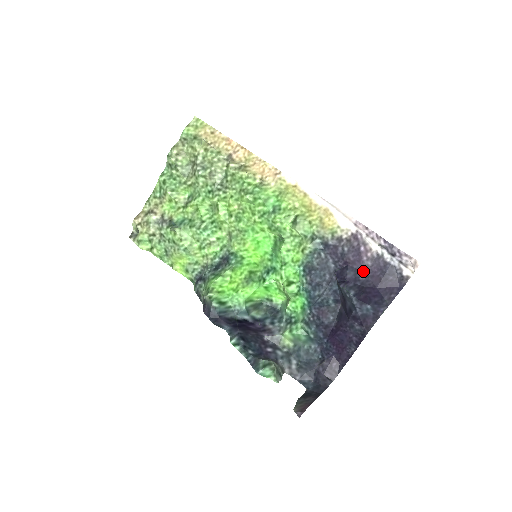
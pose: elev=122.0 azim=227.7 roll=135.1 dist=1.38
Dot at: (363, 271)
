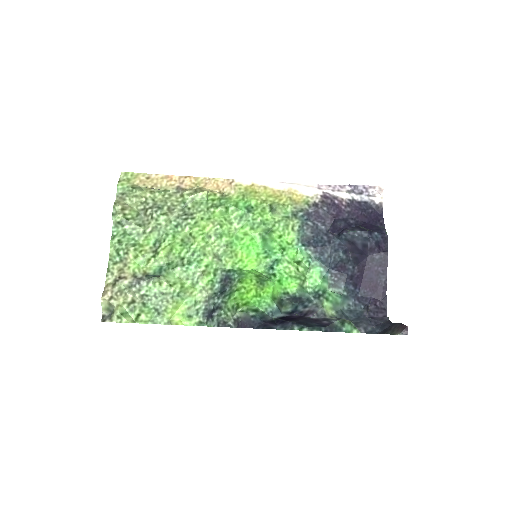
Dot at: (348, 217)
